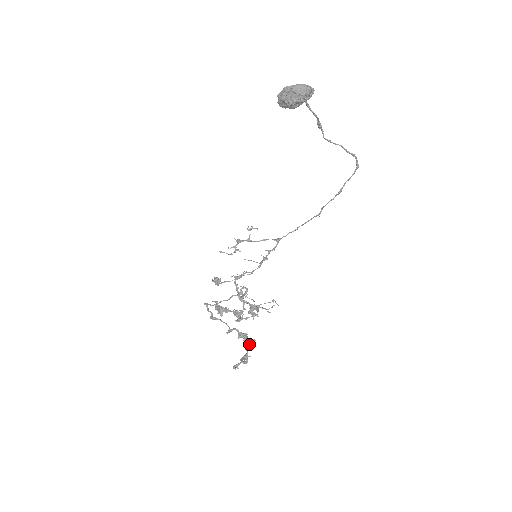
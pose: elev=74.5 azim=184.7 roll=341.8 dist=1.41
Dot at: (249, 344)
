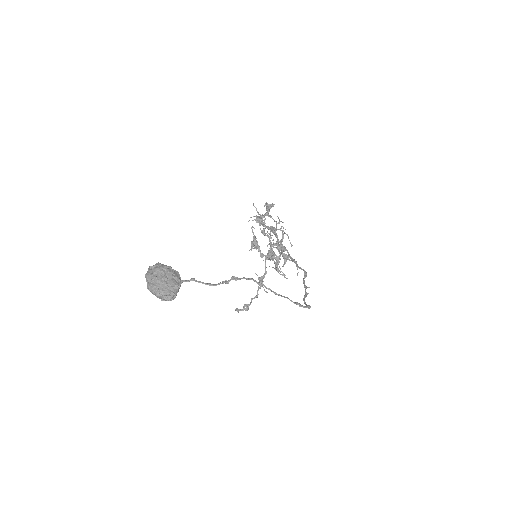
Dot at: (256, 297)
